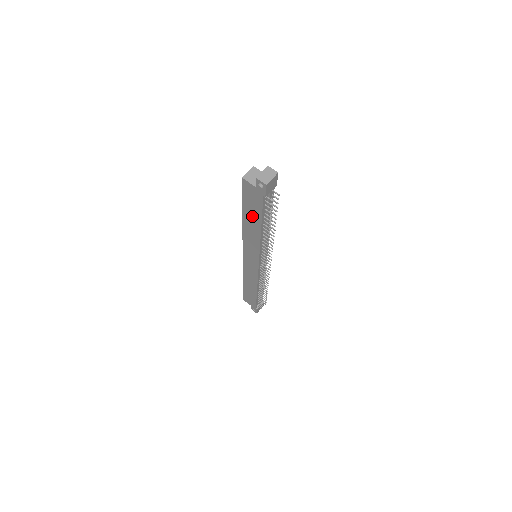
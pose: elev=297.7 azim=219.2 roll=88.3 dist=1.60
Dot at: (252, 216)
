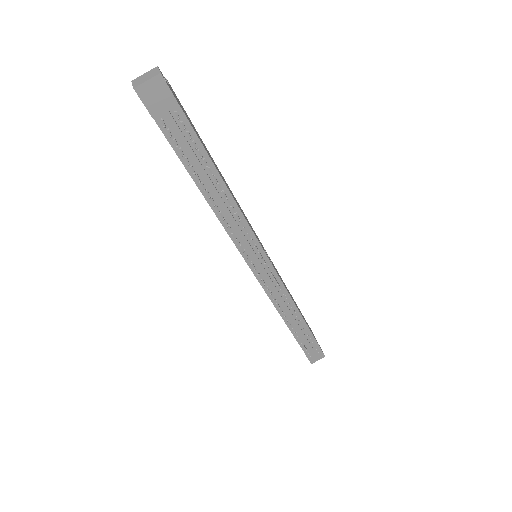
Dot at: occluded
